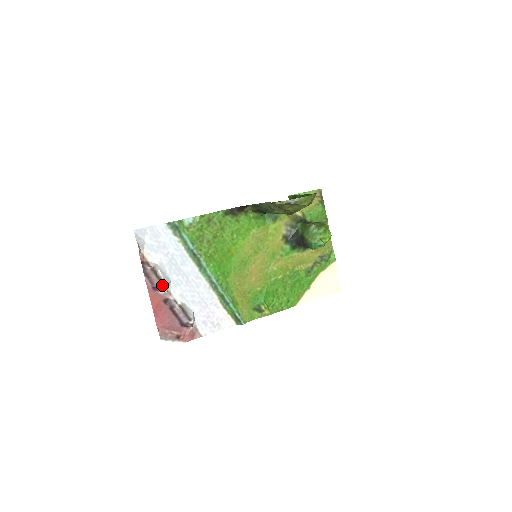
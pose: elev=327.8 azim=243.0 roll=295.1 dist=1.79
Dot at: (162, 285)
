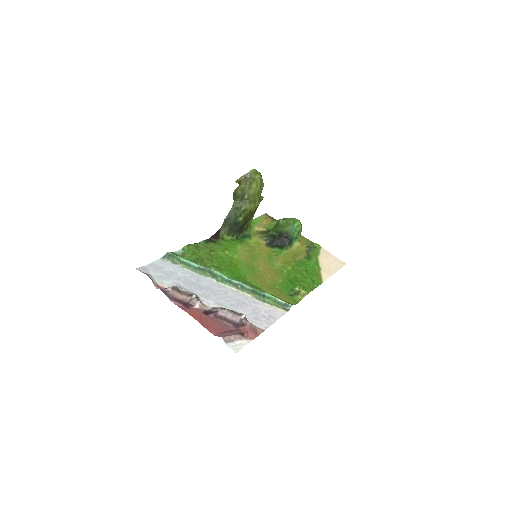
Dot at: (192, 297)
